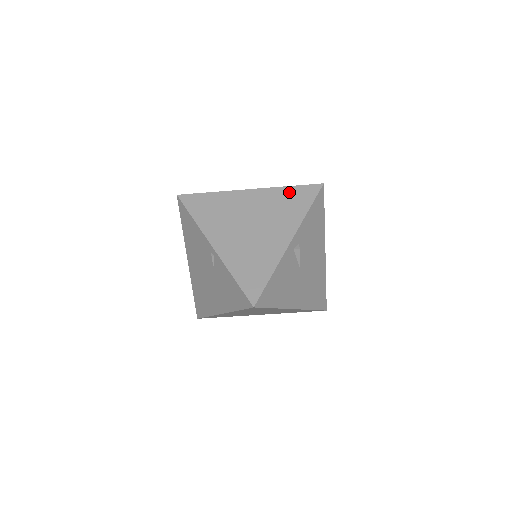
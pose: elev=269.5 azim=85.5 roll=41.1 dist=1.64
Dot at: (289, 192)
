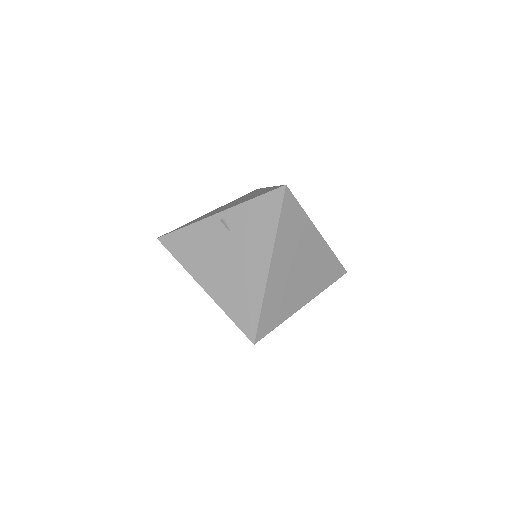
Dot at: occluded
